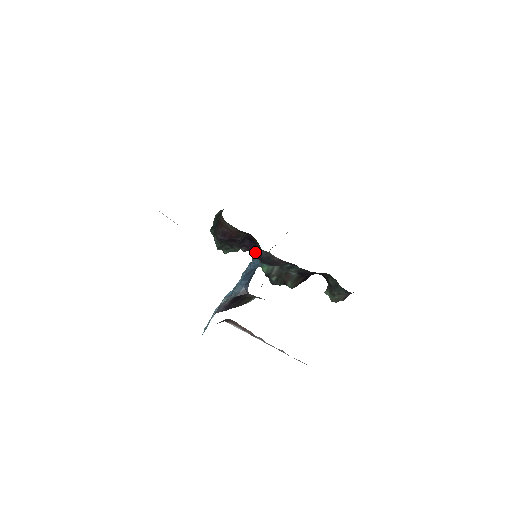
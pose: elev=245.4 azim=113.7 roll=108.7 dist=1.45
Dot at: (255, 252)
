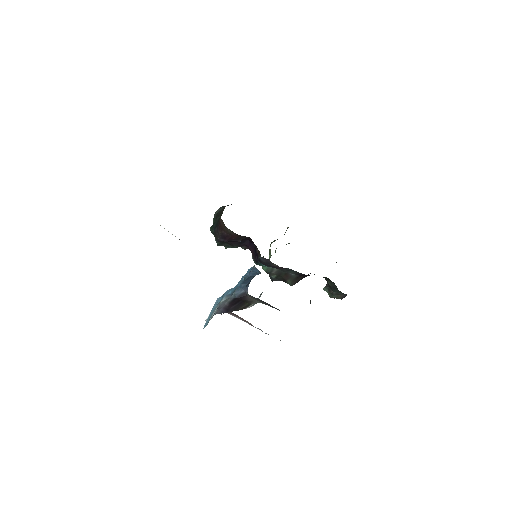
Dot at: (255, 253)
